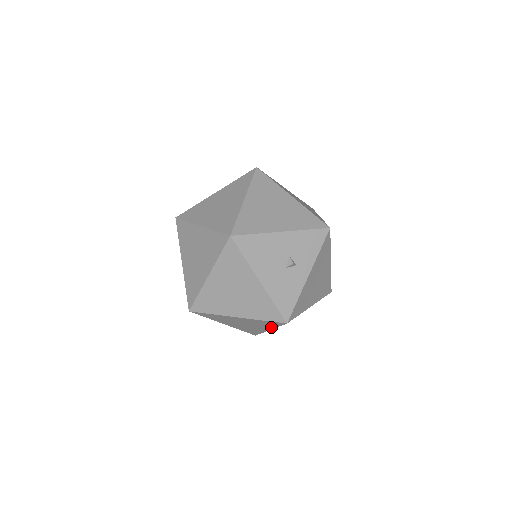
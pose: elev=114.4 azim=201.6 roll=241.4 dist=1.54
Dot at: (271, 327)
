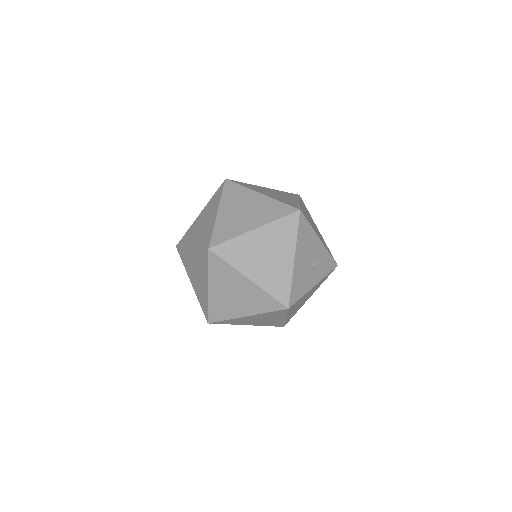
Dot at: (257, 311)
